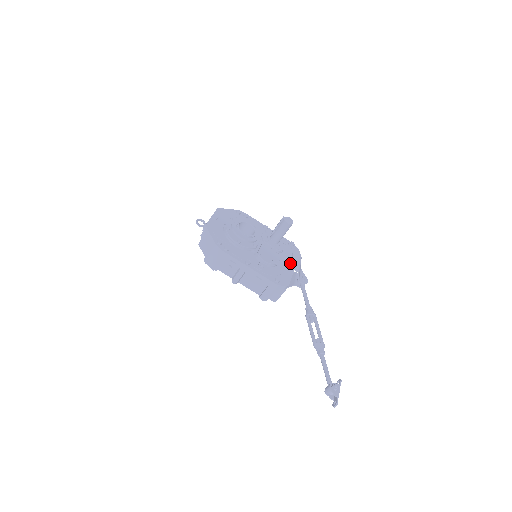
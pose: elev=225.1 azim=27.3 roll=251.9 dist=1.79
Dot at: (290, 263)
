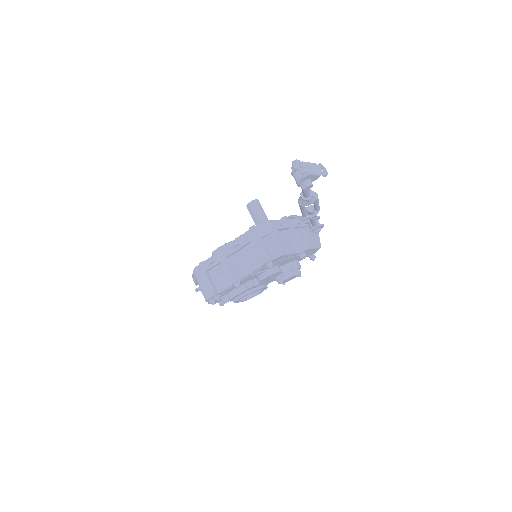
Dot at: occluded
